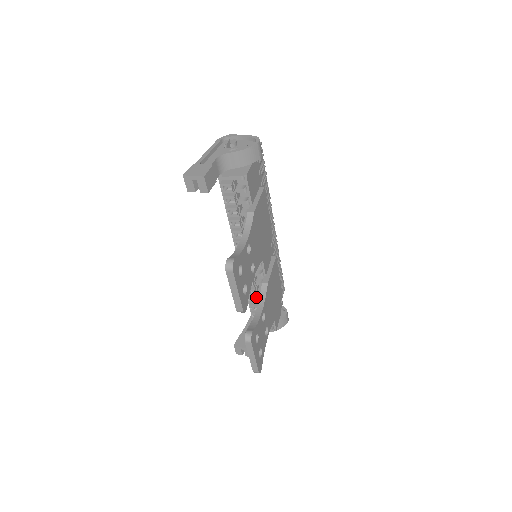
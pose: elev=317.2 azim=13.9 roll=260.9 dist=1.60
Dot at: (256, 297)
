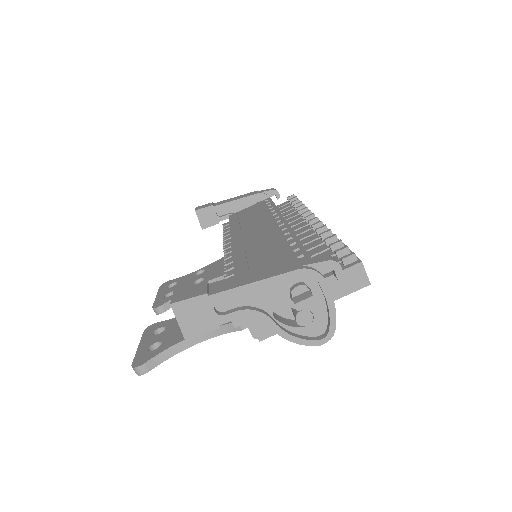
Dot at: occluded
